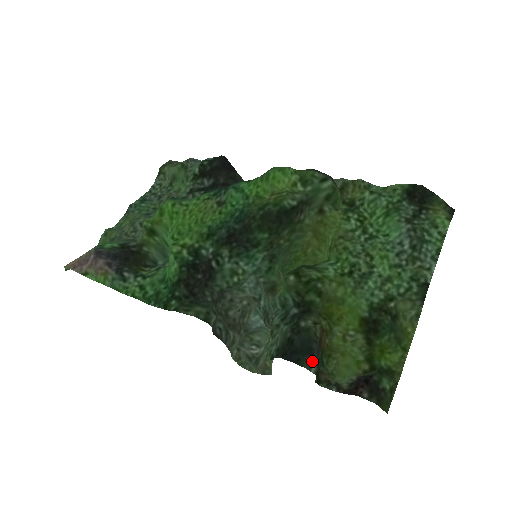
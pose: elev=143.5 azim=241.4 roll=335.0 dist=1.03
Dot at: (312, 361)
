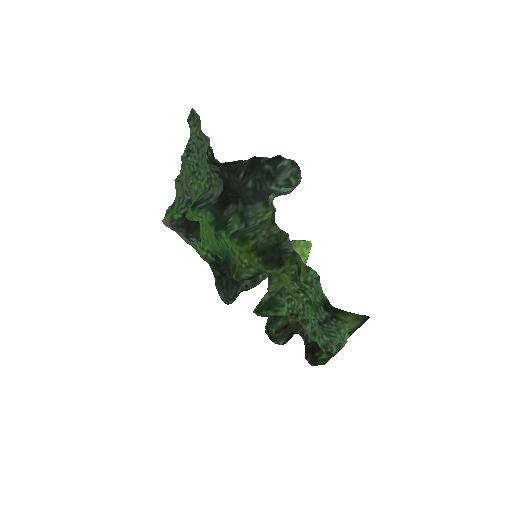
Dot at: (280, 340)
